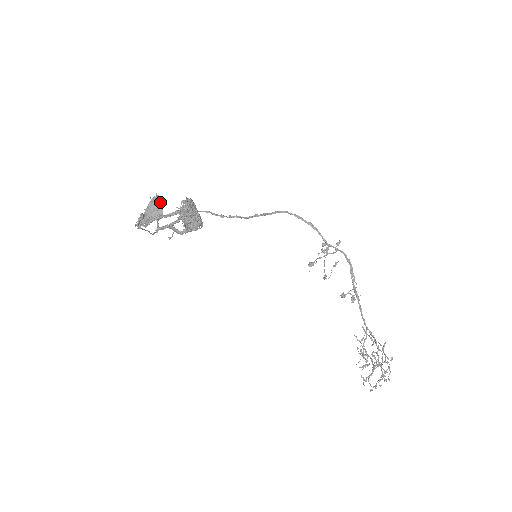
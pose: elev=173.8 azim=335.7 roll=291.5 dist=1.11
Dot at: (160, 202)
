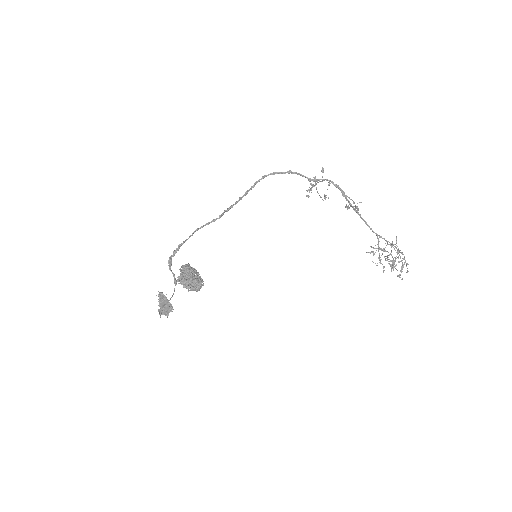
Dot at: (165, 298)
